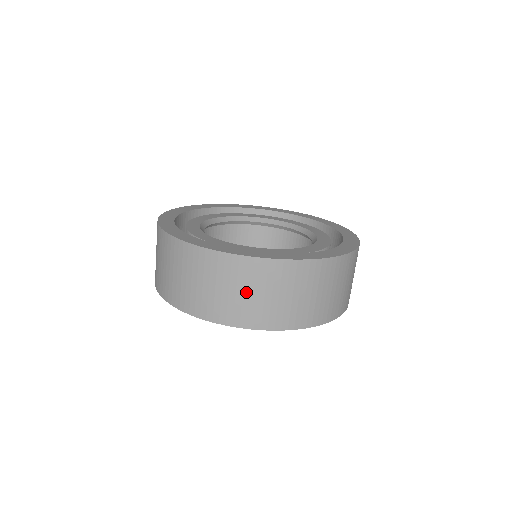
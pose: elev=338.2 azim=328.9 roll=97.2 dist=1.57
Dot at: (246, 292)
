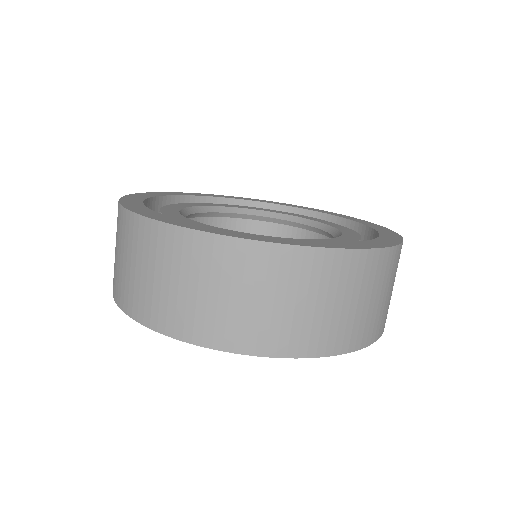
Dot at: (373, 298)
